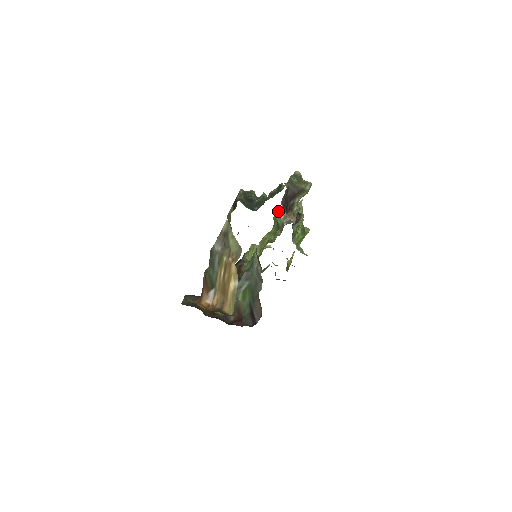
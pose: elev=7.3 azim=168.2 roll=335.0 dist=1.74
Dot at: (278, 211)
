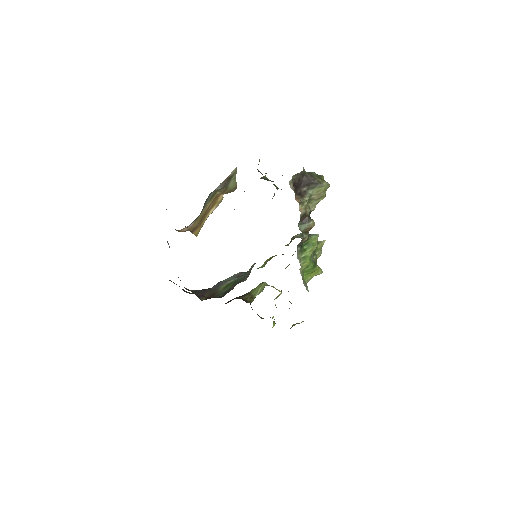
Dot at: occluded
